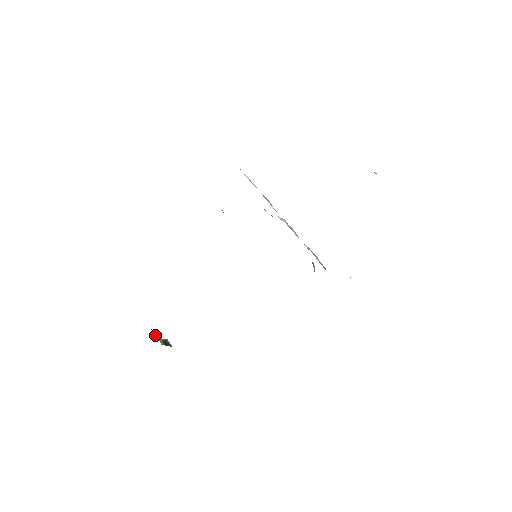
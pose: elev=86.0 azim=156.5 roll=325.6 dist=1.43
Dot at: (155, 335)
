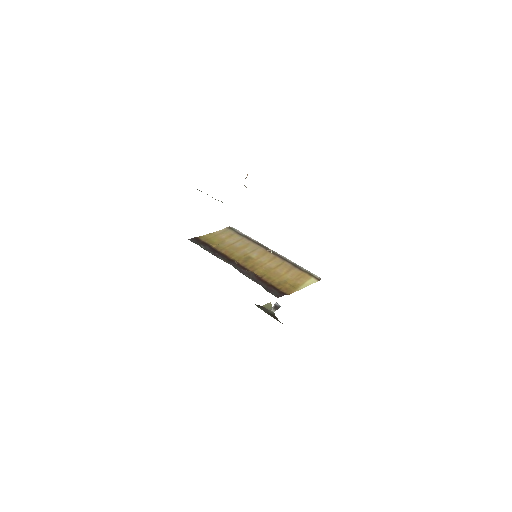
Dot at: (268, 306)
